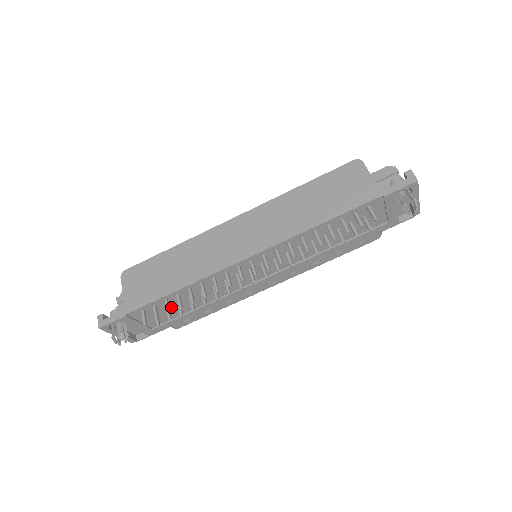
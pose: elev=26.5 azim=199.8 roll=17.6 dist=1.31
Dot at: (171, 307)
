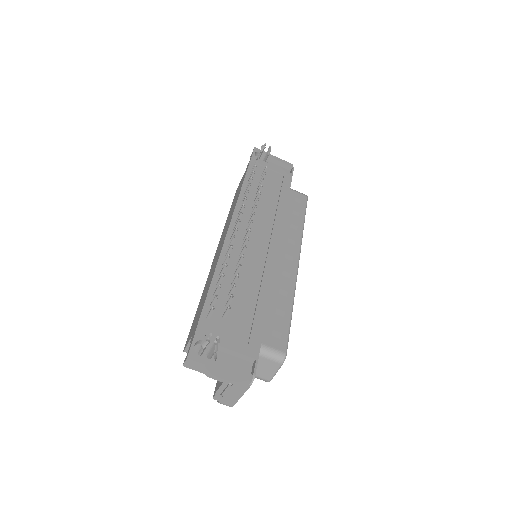
Dot at: (231, 305)
